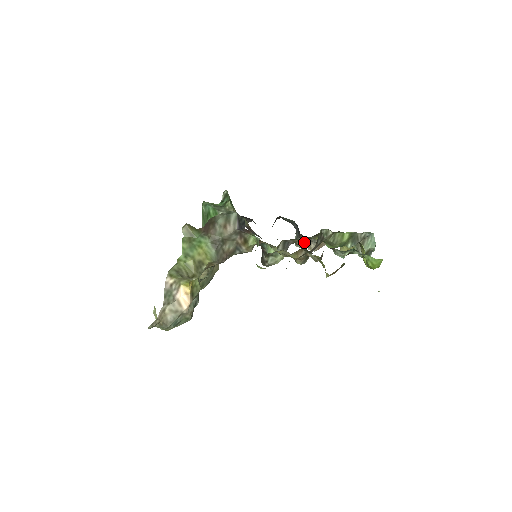
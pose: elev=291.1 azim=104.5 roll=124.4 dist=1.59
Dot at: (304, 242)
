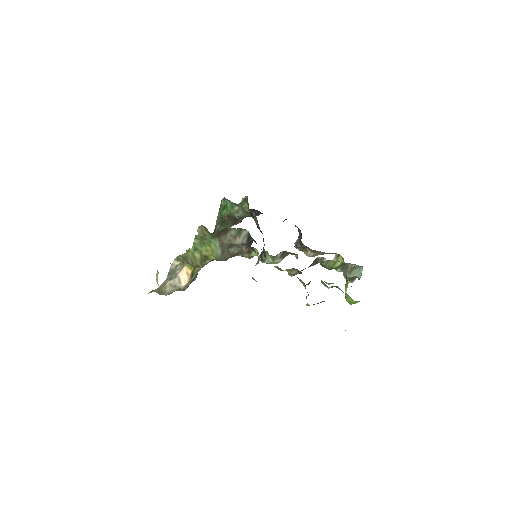
Dot at: (303, 247)
